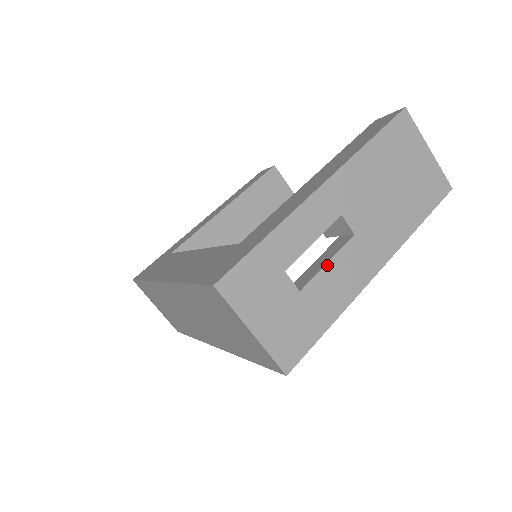
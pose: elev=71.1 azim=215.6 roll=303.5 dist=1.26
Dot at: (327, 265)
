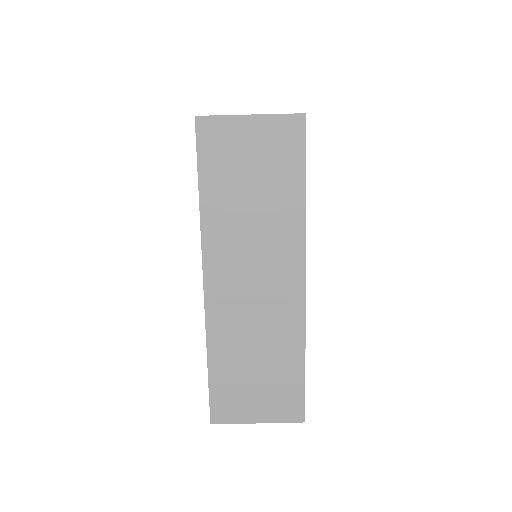
Dot at: occluded
